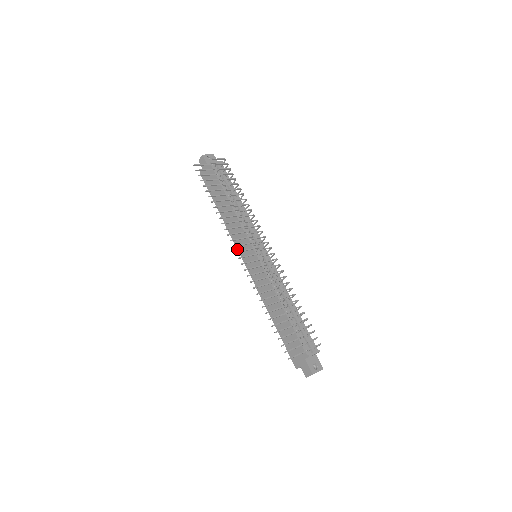
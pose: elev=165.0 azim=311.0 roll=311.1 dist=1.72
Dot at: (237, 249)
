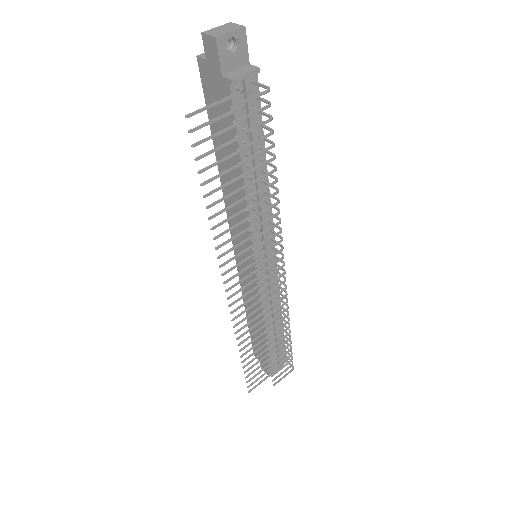
Dot at: (229, 227)
